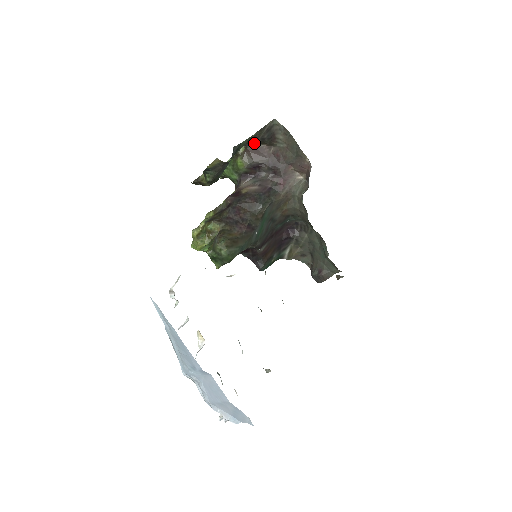
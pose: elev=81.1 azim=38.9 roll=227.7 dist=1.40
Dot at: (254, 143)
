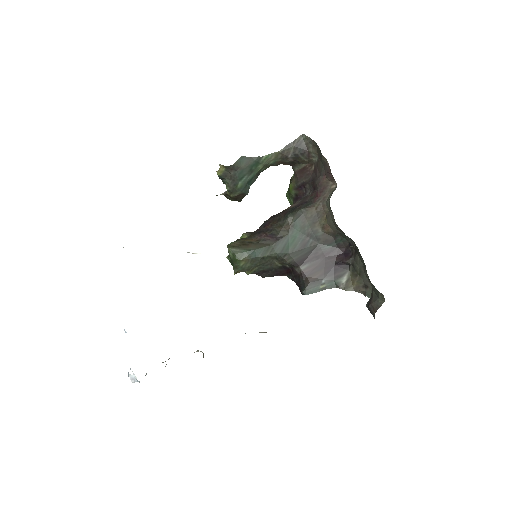
Dot at: (298, 164)
